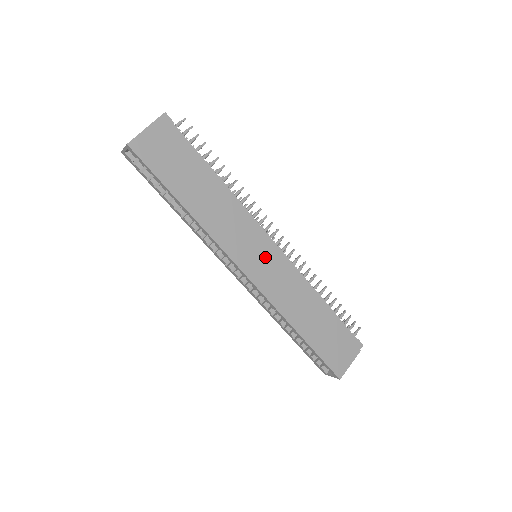
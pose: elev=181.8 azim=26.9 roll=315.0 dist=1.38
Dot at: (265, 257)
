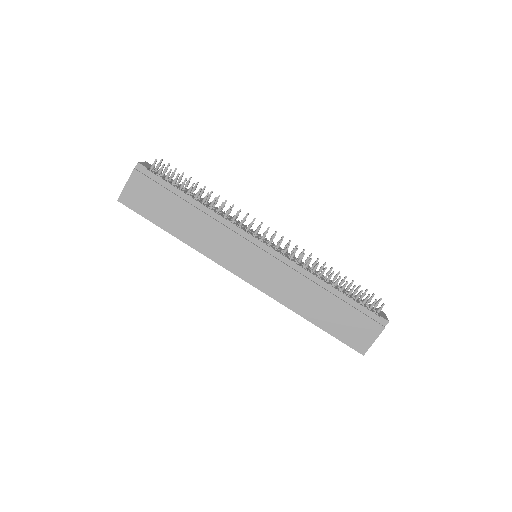
Dot at: (257, 260)
